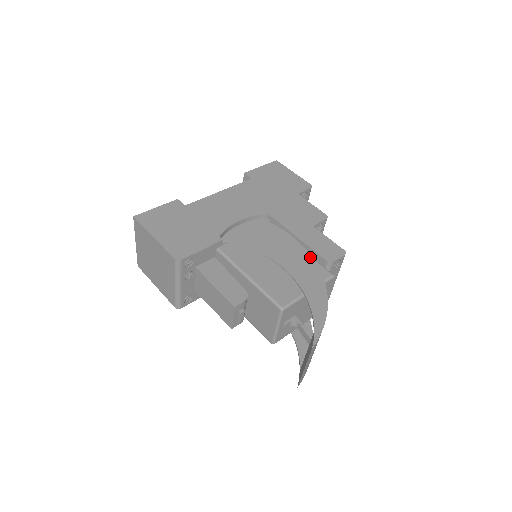
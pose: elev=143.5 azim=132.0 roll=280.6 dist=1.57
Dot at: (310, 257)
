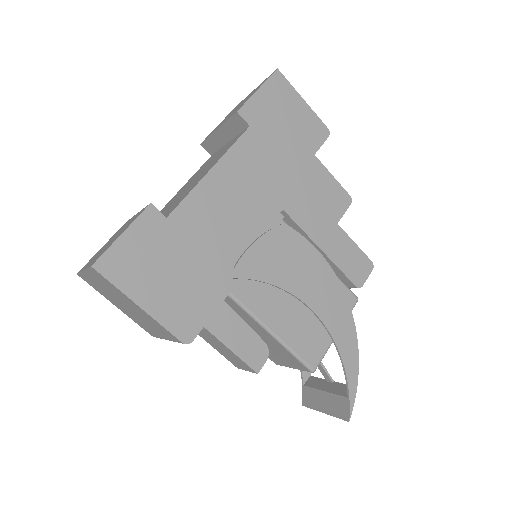
Dot at: (337, 281)
